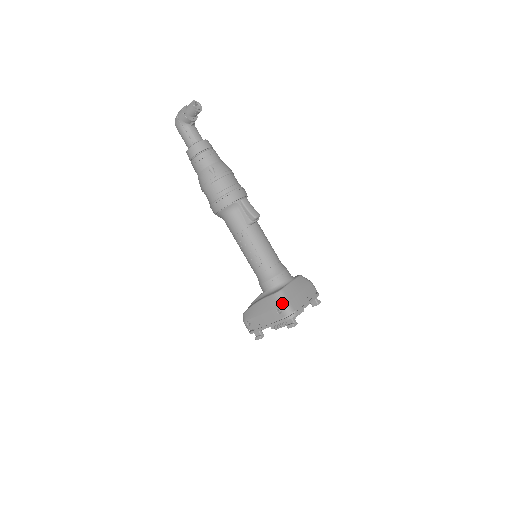
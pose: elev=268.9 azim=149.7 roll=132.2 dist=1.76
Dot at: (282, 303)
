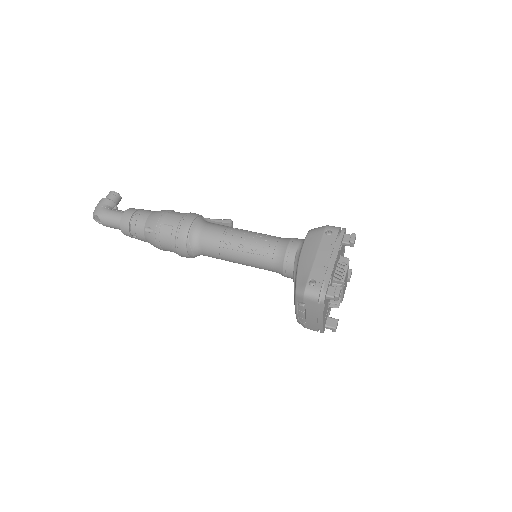
Dot at: (324, 226)
